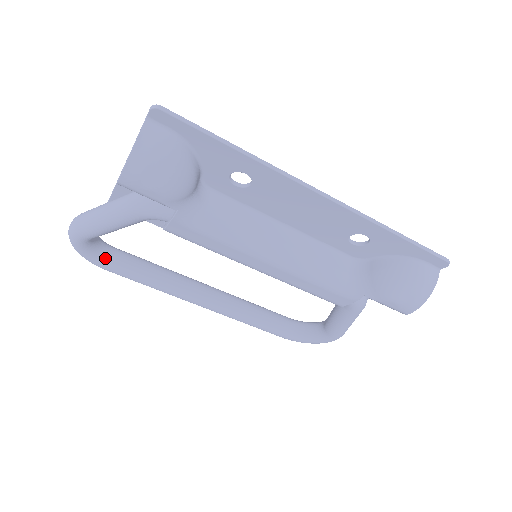
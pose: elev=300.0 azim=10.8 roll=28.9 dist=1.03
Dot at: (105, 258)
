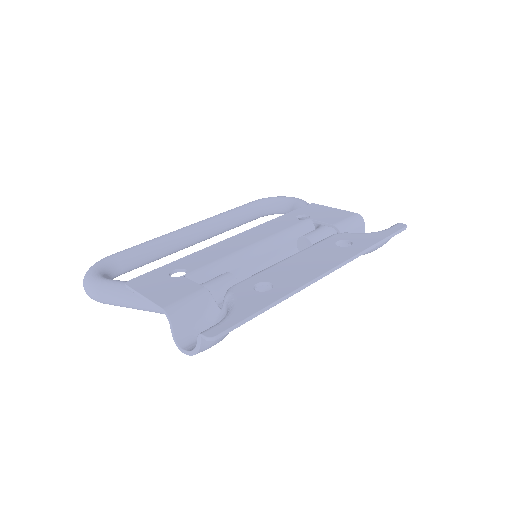
Dot at: (115, 276)
